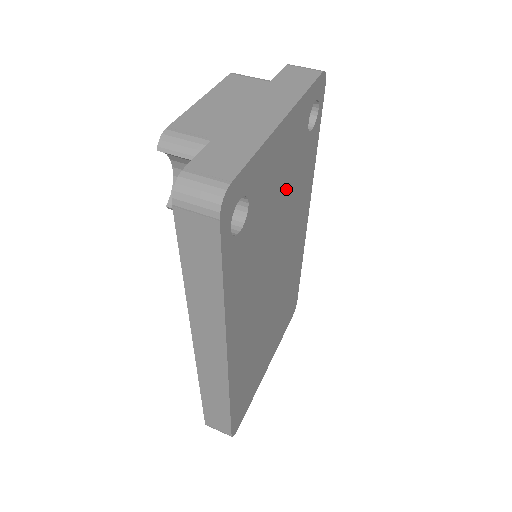
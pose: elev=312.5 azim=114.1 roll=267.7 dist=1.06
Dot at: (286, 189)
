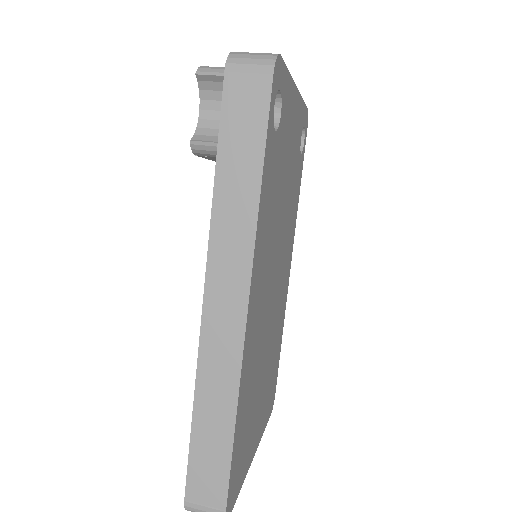
Dot at: (289, 176)
